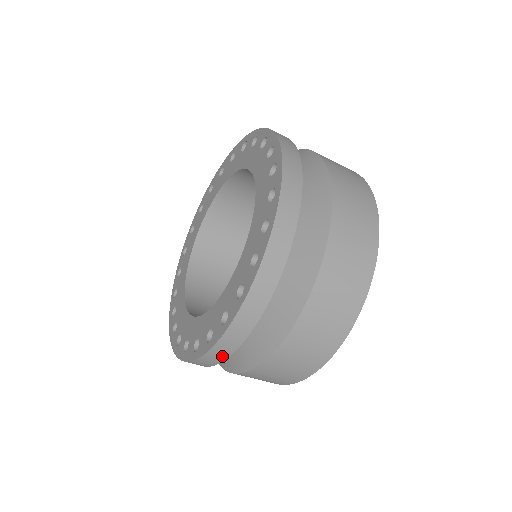
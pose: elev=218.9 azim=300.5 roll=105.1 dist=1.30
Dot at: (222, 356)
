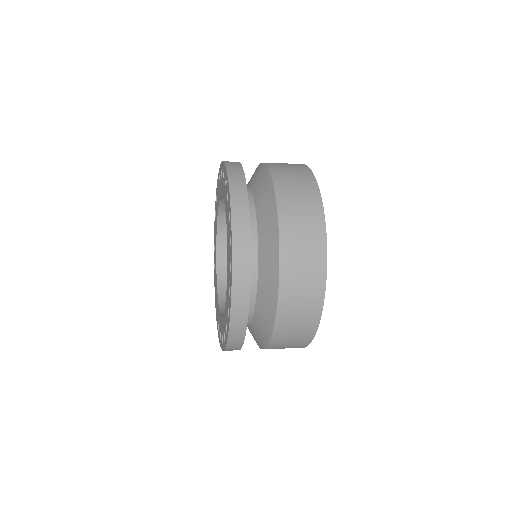
Dot at: occluded
